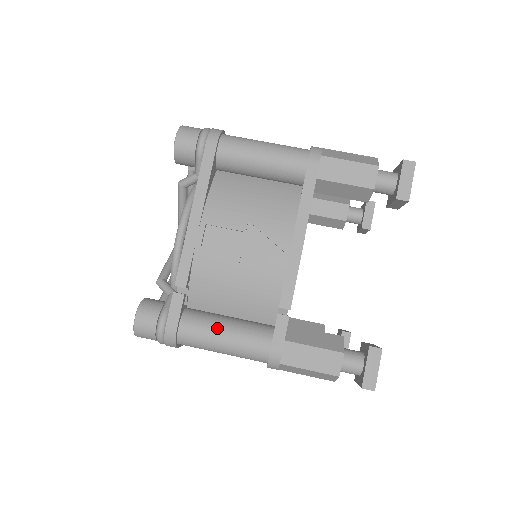
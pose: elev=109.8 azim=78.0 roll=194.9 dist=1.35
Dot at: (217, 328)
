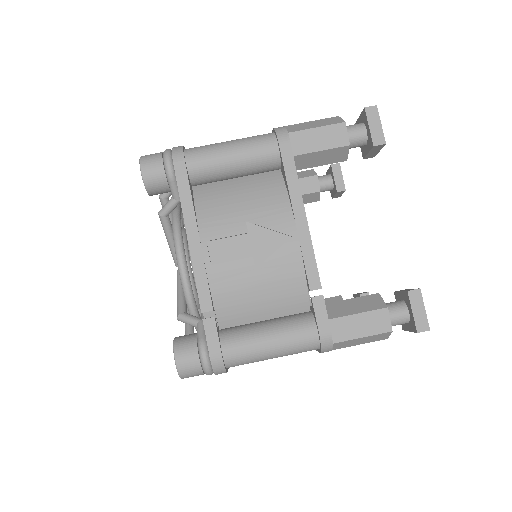
Dot at: (259, 336)
